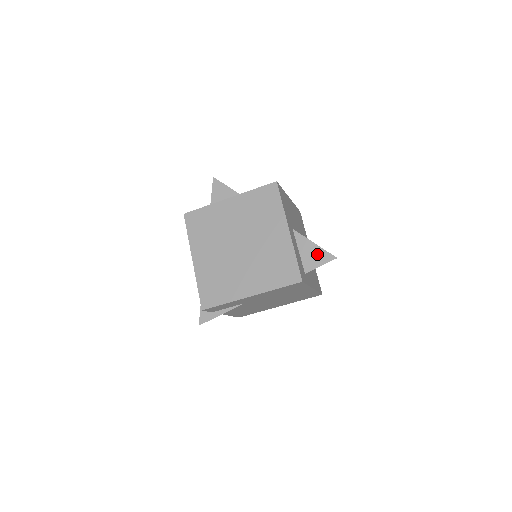
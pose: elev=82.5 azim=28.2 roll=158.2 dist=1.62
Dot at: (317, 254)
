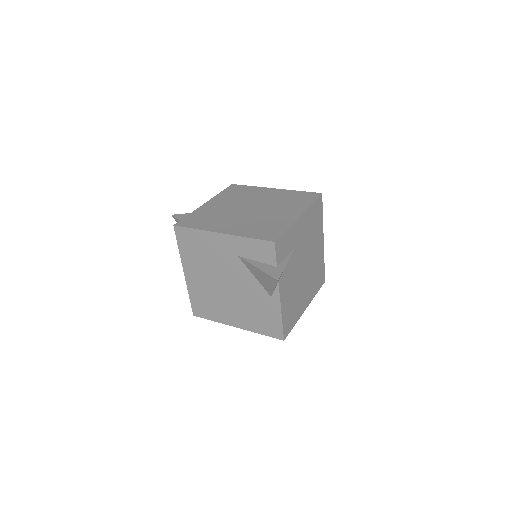
Dot at: occluded
